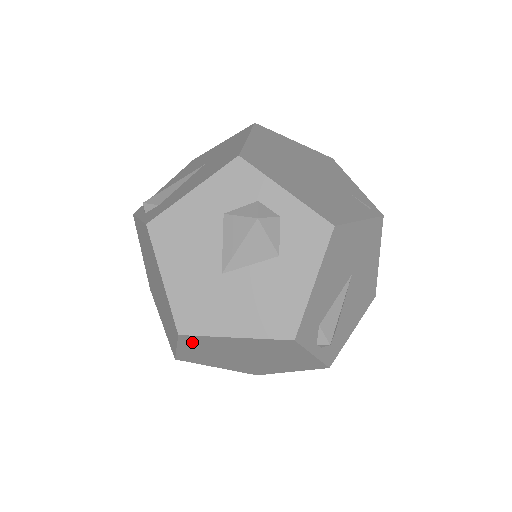
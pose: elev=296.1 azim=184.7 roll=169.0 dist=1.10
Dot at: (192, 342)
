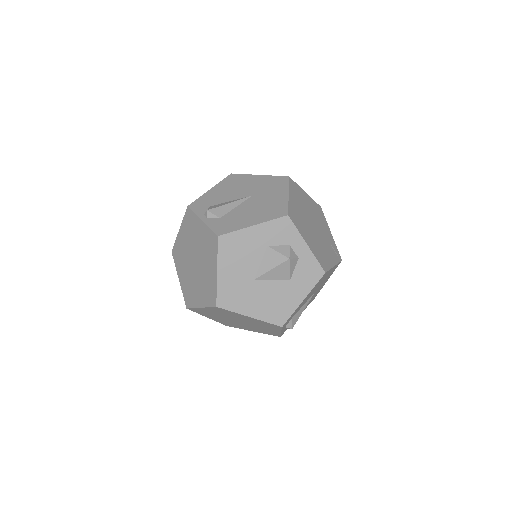
Dot at: (218, 310)
